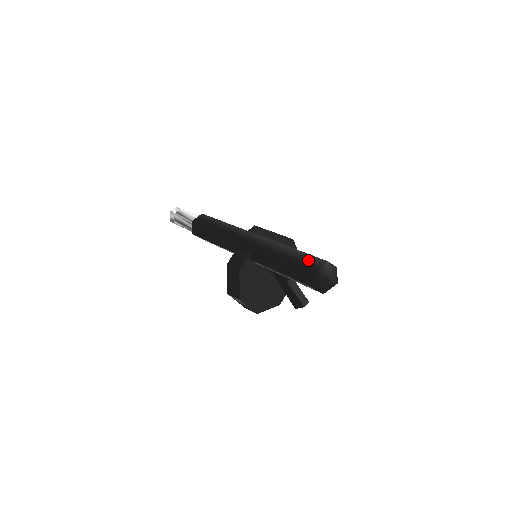
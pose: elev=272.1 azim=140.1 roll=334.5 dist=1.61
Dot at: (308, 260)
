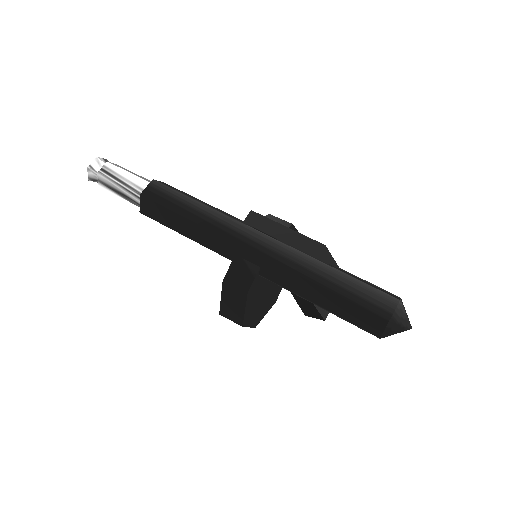
Dot at: (369, 296)
